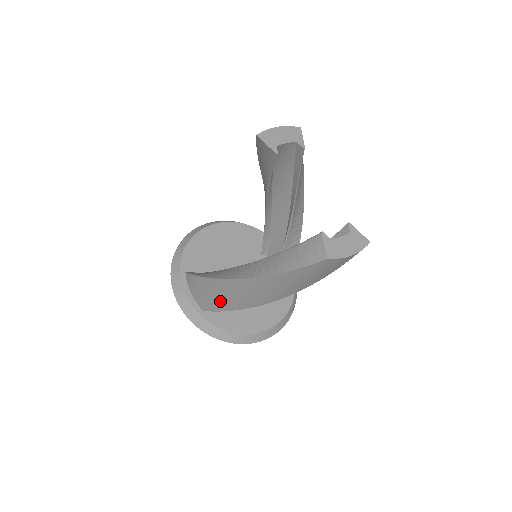
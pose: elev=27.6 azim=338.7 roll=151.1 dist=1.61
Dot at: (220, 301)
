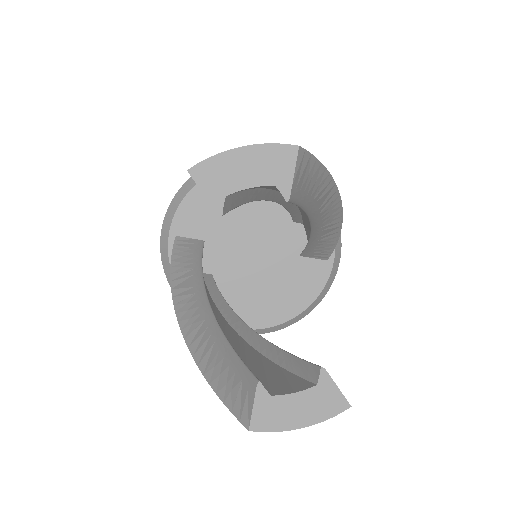
Dot at: occluded
